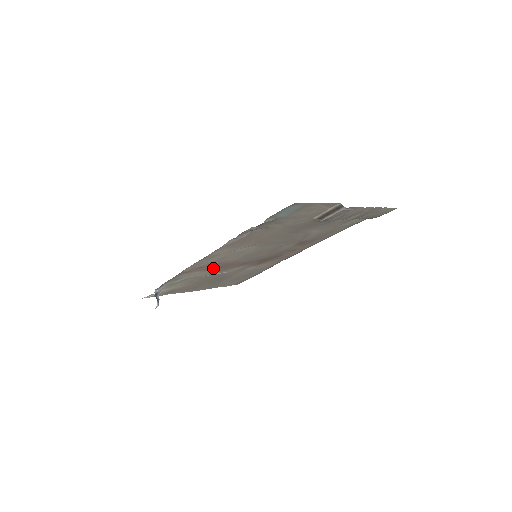
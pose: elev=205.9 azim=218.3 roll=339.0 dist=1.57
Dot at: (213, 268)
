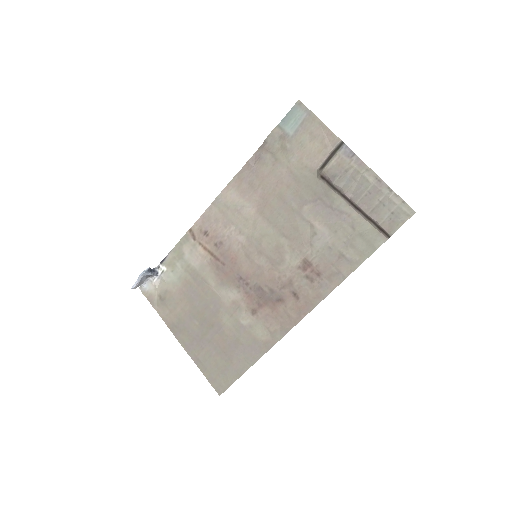
Dot at: (214, 257)
